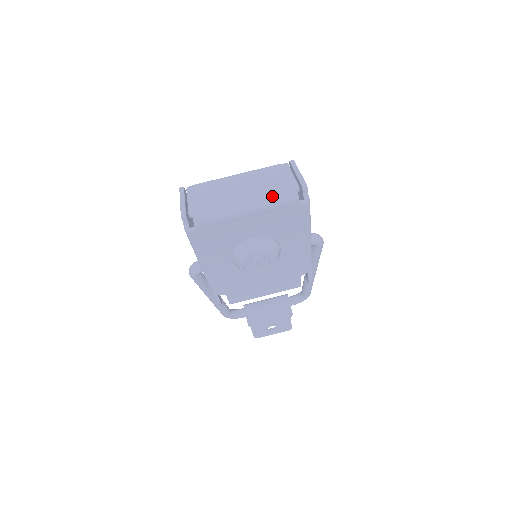
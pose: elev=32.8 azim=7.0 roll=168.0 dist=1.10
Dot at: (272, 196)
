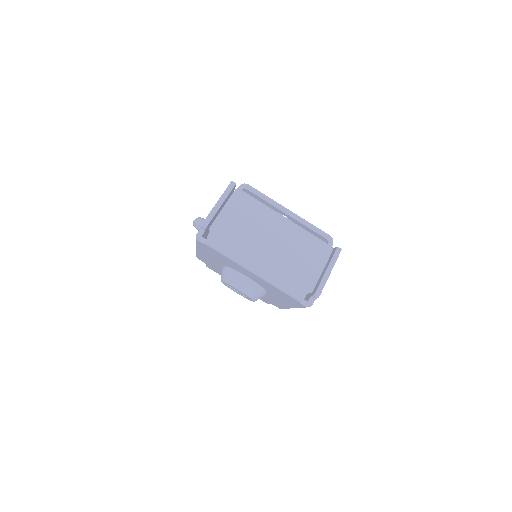
Dot at: (285, 280)
